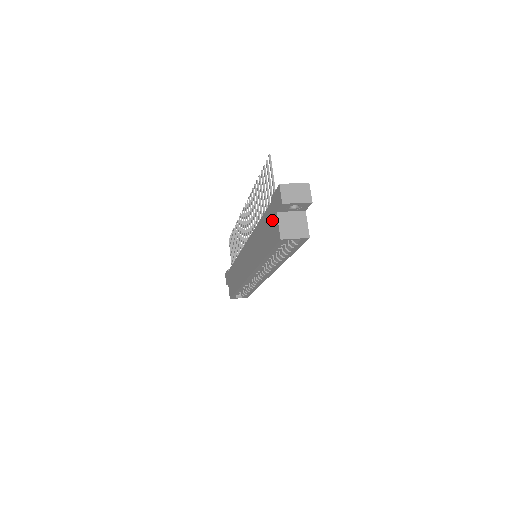
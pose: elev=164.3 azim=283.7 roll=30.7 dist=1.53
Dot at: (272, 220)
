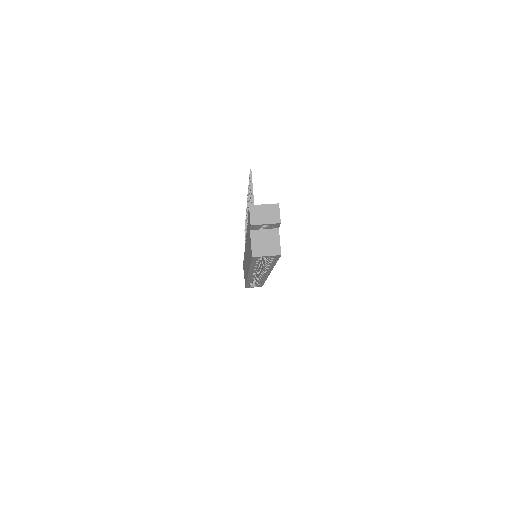
Dot at: (249, 235)
